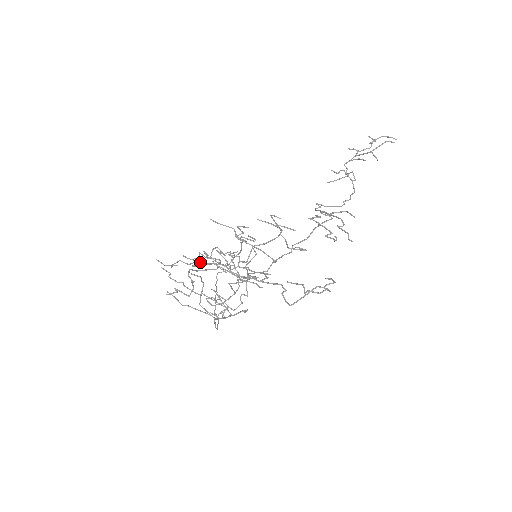
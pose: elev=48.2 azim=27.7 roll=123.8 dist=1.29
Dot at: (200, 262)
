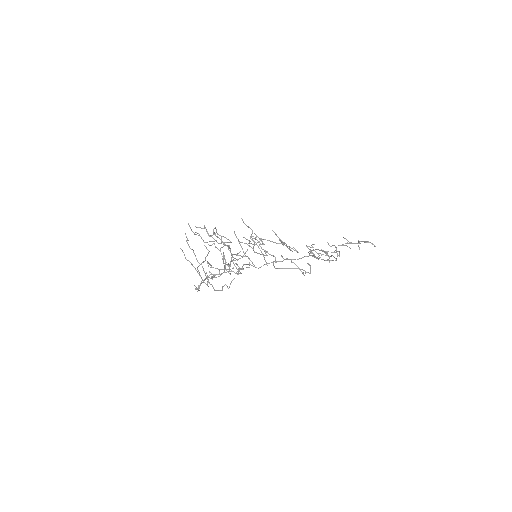
Dot at: (216, 241)
